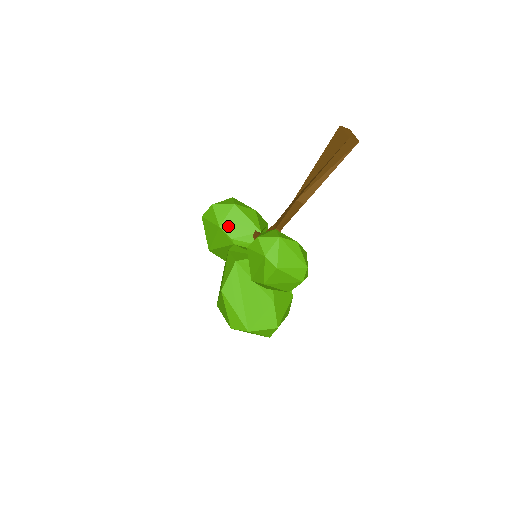
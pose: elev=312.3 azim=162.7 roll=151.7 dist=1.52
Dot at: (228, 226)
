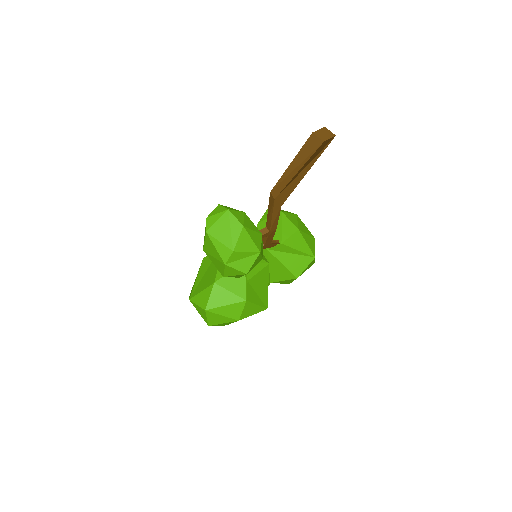
Dot at: (263, 226)
